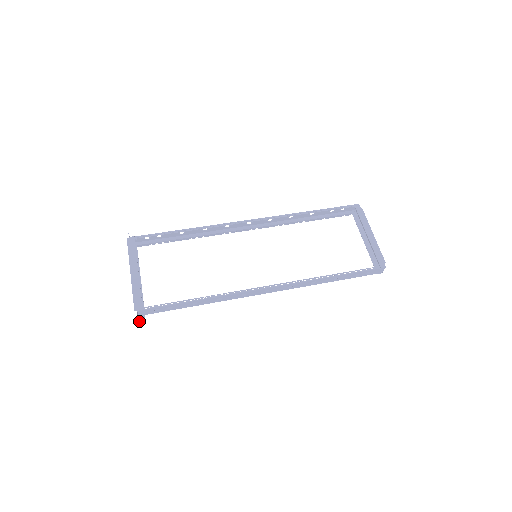
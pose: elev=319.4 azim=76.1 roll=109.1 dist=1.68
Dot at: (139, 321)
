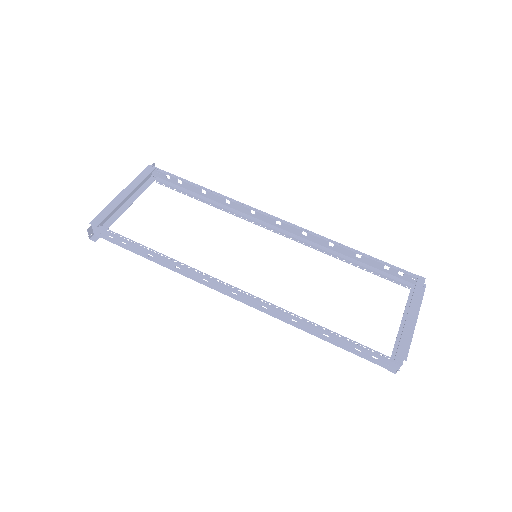
Dot at: (89, 238)
